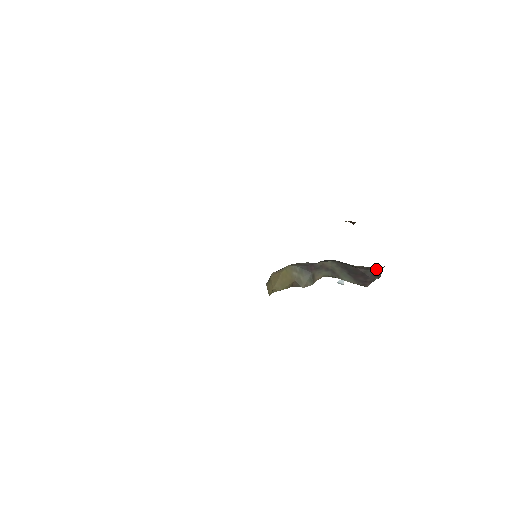
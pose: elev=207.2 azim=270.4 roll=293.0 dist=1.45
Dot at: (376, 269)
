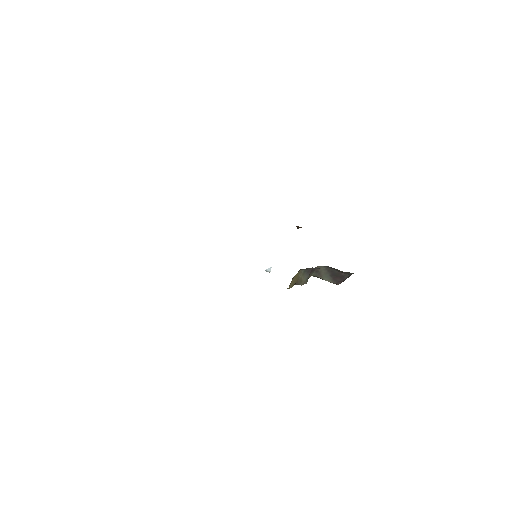
Dot at: occluded
